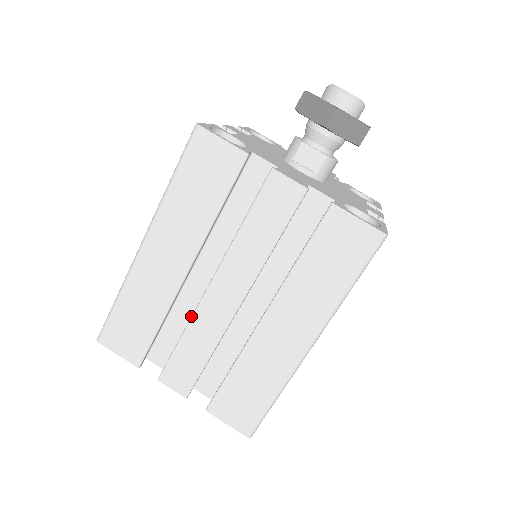
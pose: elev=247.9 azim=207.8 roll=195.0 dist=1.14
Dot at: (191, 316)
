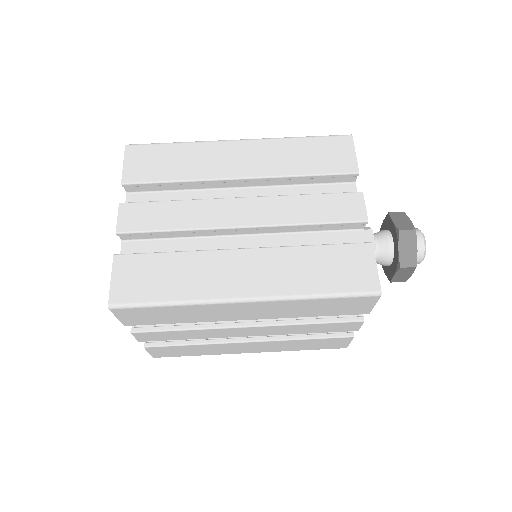
Dot at: (202, 199)
